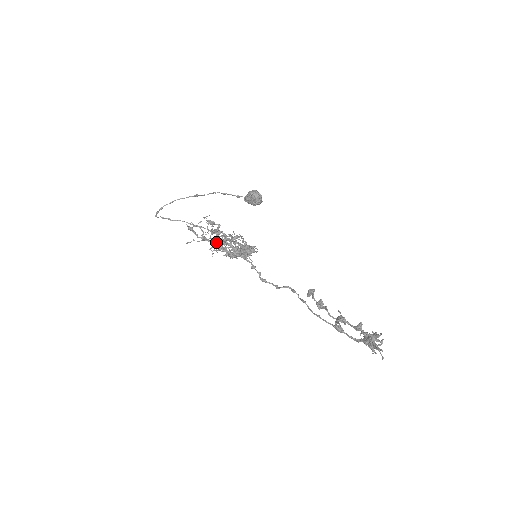
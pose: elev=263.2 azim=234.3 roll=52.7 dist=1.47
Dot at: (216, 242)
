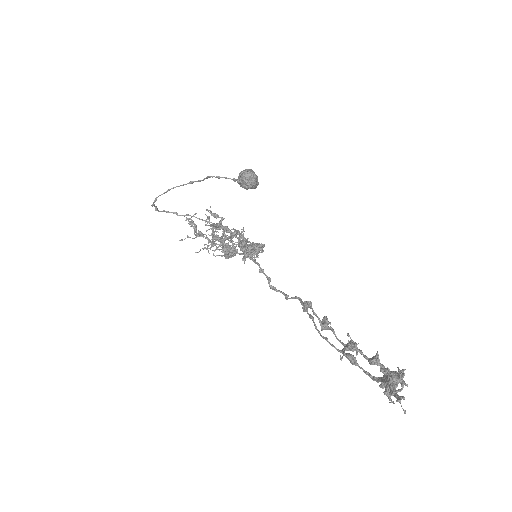
Dot at: occluded
